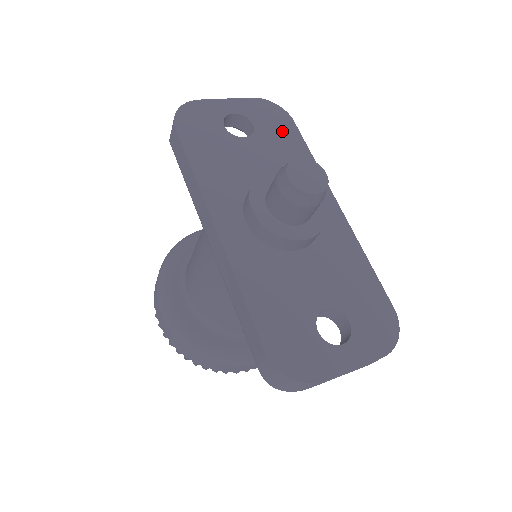
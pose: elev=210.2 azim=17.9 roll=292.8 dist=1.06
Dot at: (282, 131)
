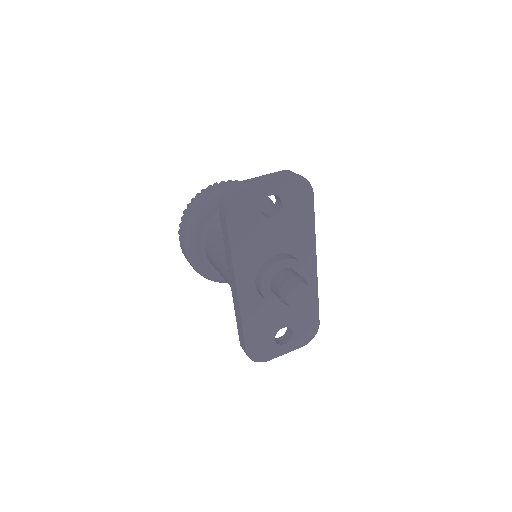
Dot at: (301, 206)
